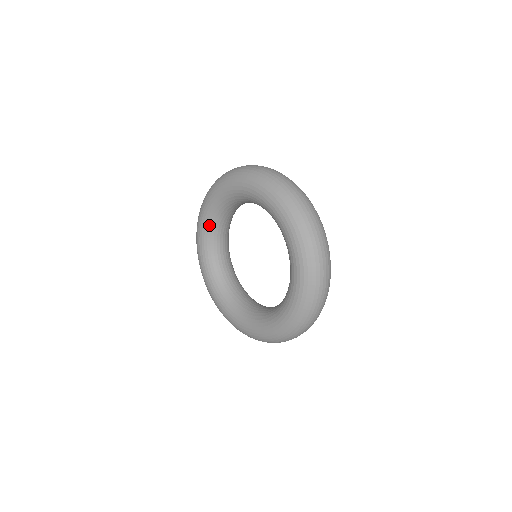
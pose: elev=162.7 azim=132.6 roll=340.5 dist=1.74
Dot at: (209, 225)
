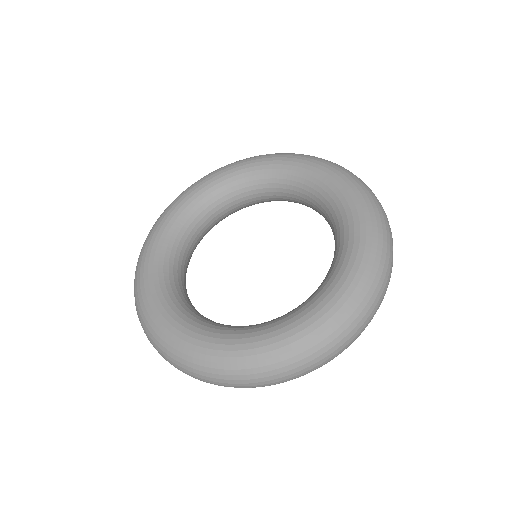
Dot at: (163, 272)
